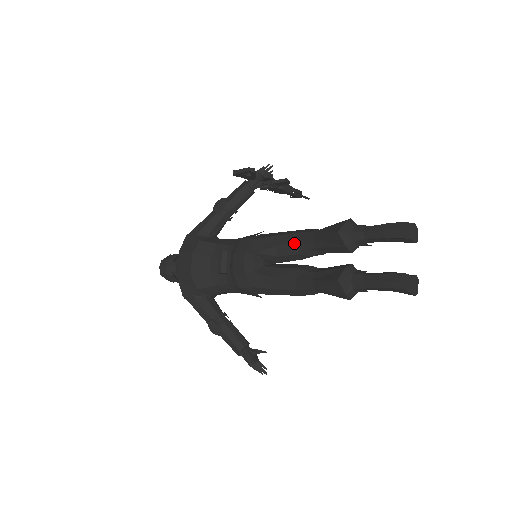
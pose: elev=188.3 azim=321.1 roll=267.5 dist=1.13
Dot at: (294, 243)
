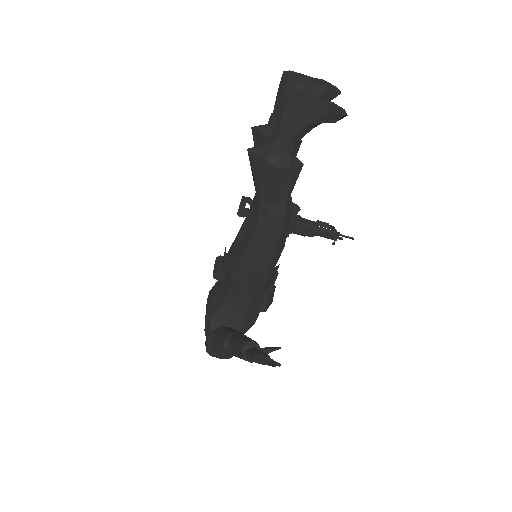
Dot at: (255, 194)
